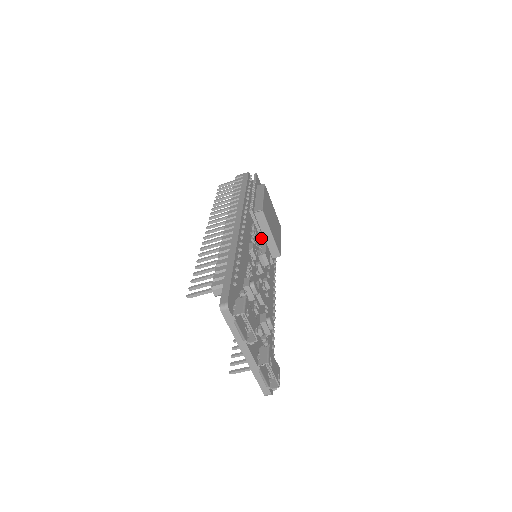
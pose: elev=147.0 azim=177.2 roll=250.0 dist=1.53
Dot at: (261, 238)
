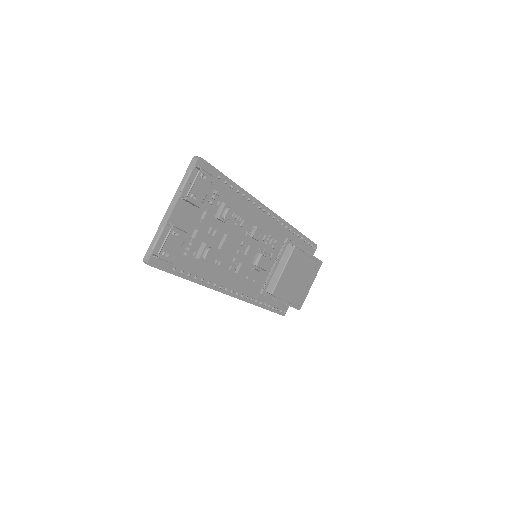
Dot at: (274, 265)
